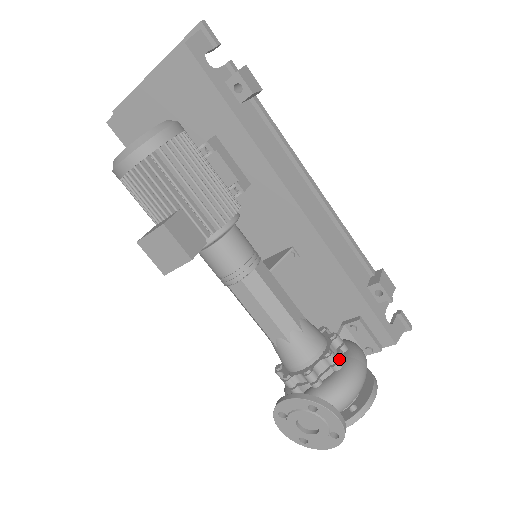
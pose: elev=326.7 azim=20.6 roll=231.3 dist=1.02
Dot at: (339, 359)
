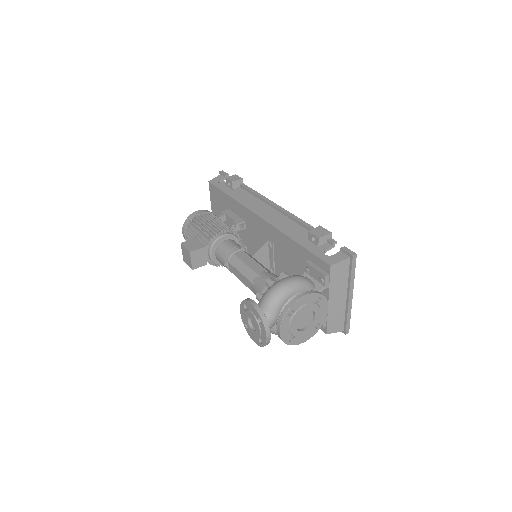
Dot at: occluded
